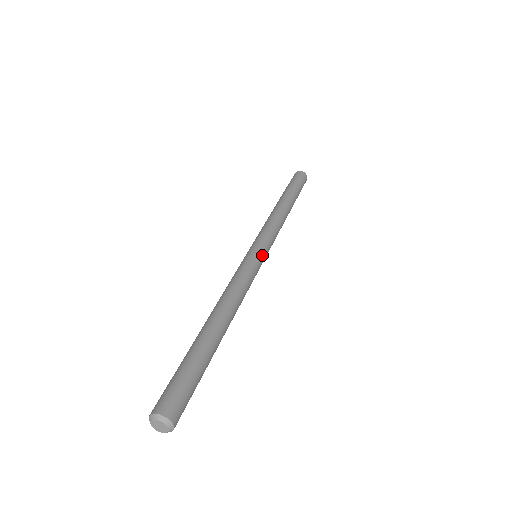
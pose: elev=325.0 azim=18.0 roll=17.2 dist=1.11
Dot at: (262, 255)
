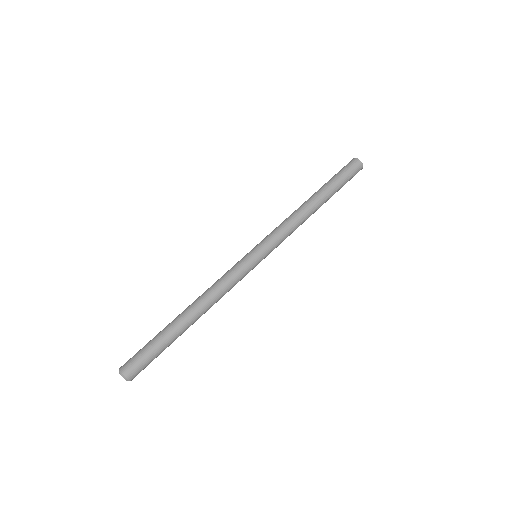
Dot at: occluded
